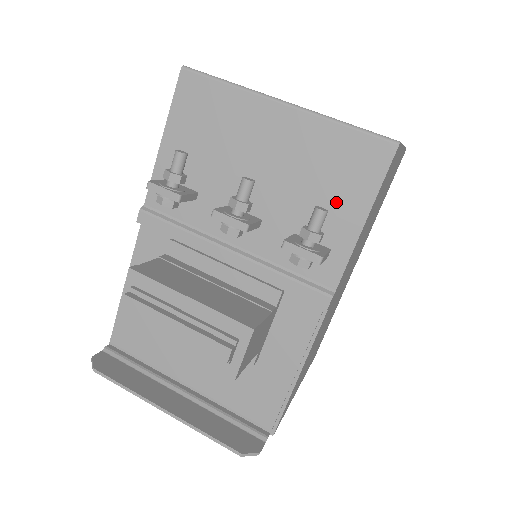
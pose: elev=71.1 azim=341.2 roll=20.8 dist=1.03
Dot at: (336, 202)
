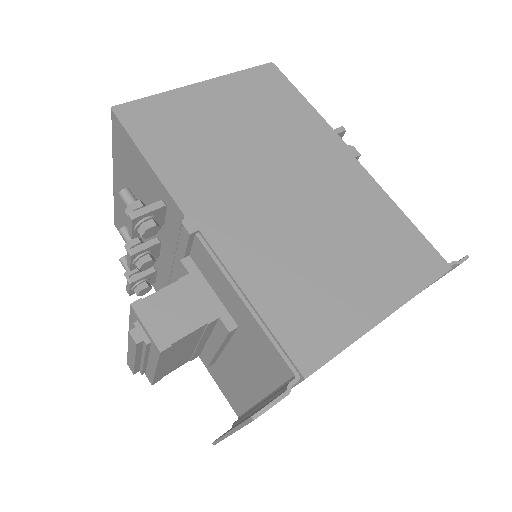
Dot at: (141, 176)
